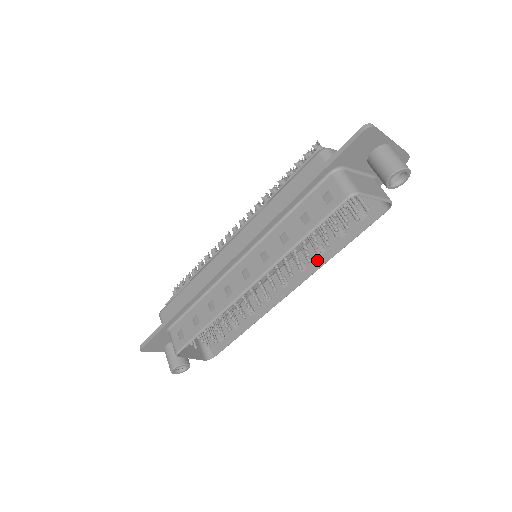
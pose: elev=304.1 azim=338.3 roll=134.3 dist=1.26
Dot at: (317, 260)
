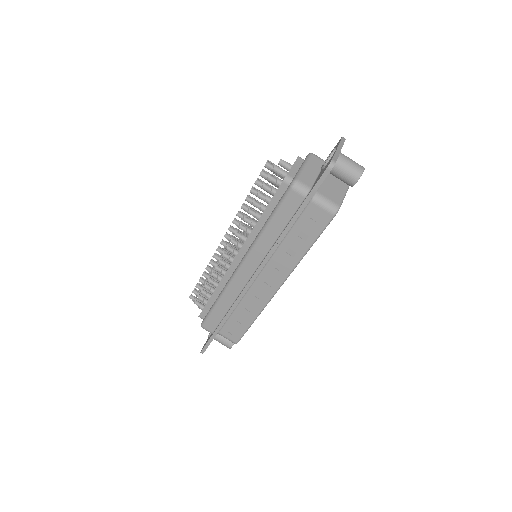
Dot at: occluded
